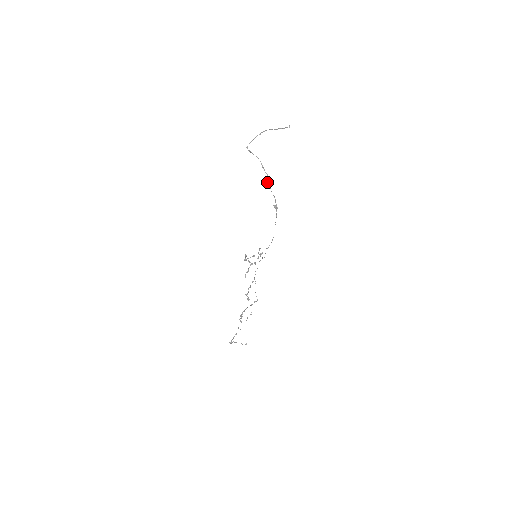
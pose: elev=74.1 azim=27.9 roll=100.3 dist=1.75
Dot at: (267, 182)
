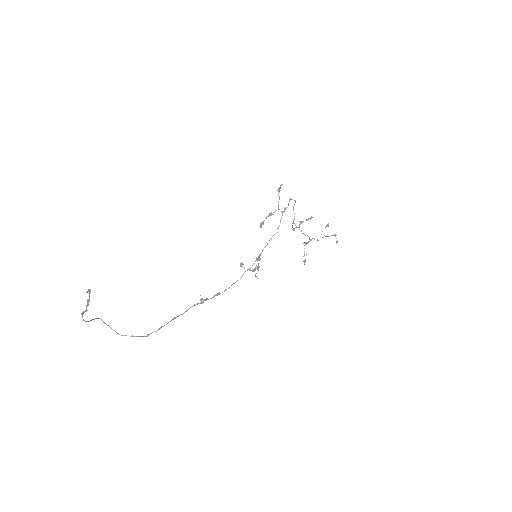
Dot at: (155, 331)
